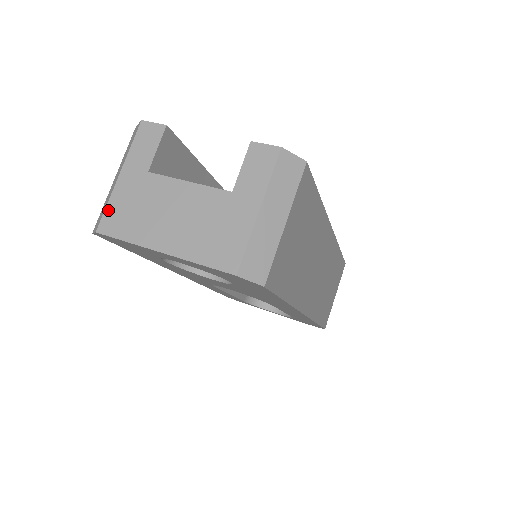
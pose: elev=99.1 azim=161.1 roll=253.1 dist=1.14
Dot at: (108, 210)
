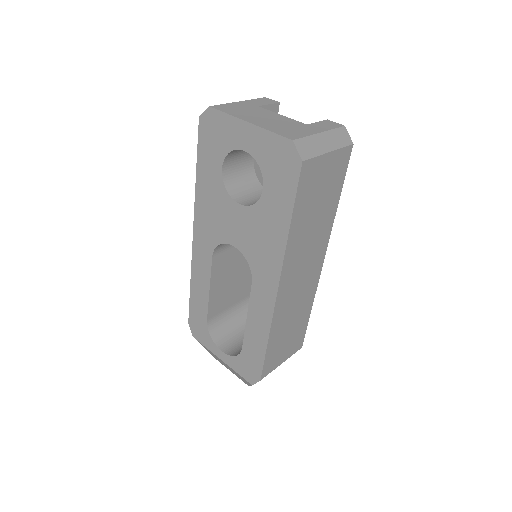
Dot at: (223, 105)
